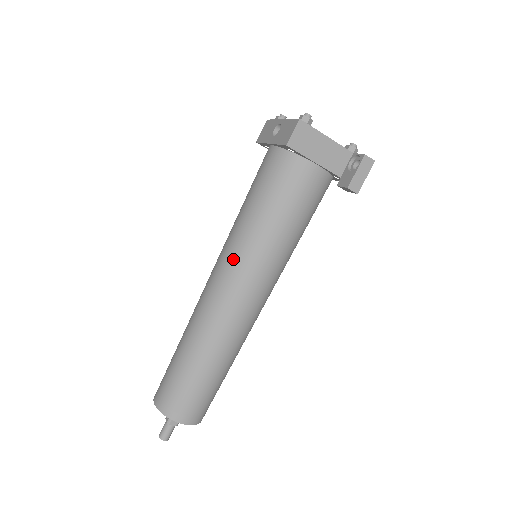
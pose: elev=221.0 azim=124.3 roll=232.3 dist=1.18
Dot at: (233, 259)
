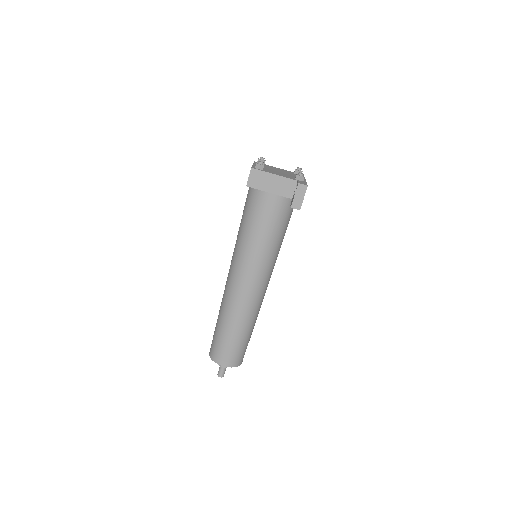
Dot at: (235, 261)
